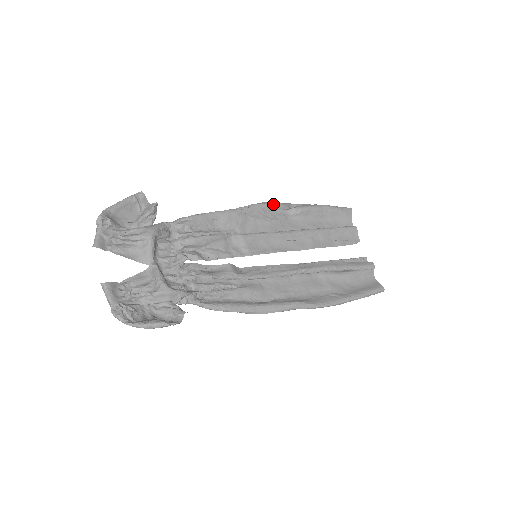
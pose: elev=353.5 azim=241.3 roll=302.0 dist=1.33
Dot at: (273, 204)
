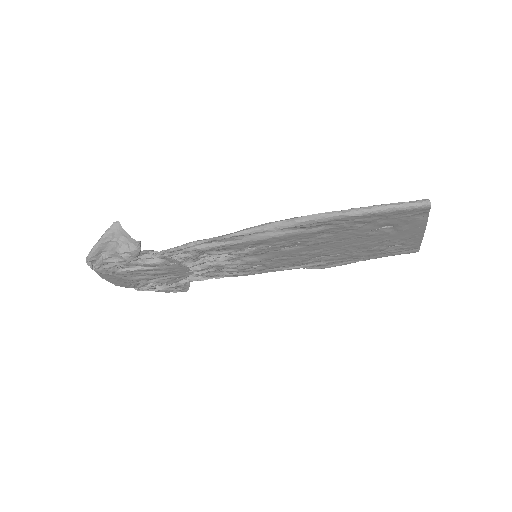
Dot at: occluded
